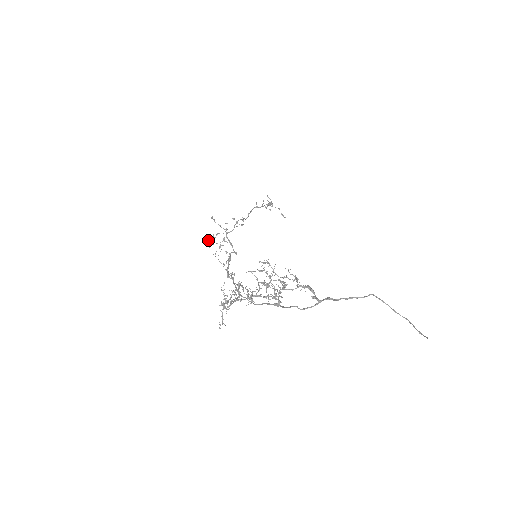
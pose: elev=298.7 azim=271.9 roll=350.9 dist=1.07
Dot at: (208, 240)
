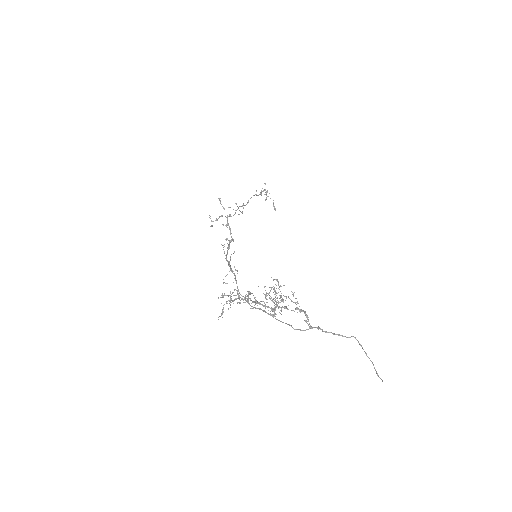
Dot at: (211, 220)
